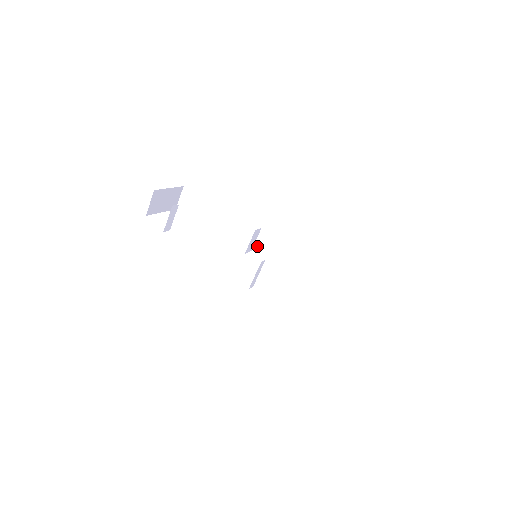
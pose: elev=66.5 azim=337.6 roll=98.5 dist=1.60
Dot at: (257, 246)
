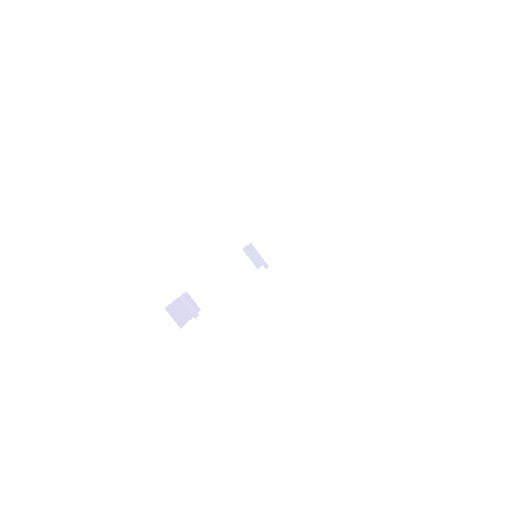
Dot at: occluded
